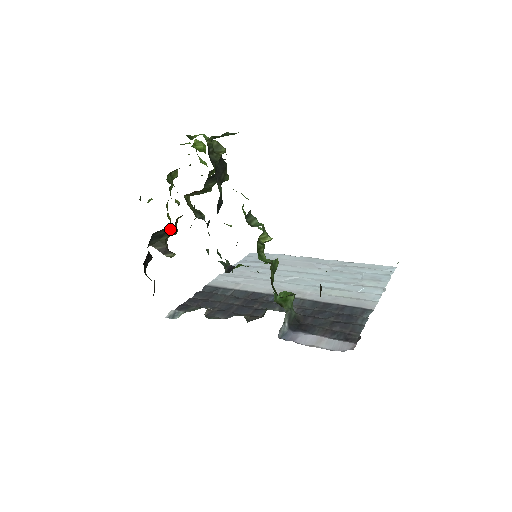
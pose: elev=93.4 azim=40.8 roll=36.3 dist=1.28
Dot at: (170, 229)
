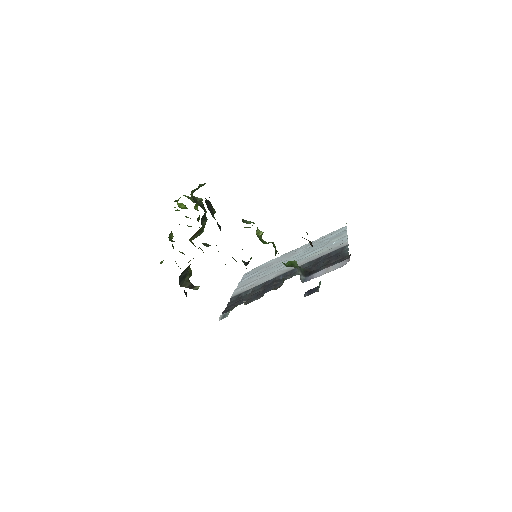
Dot at: (188, 270)
